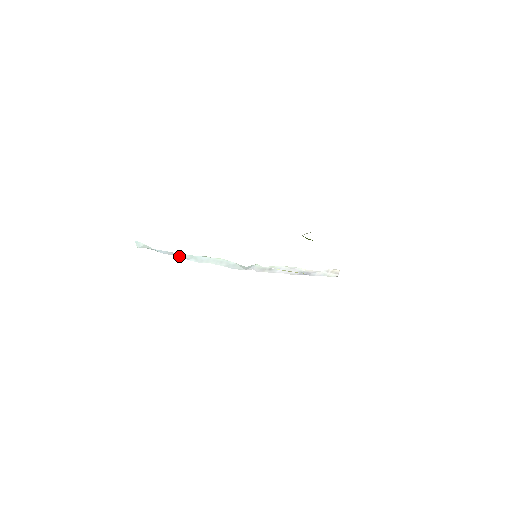
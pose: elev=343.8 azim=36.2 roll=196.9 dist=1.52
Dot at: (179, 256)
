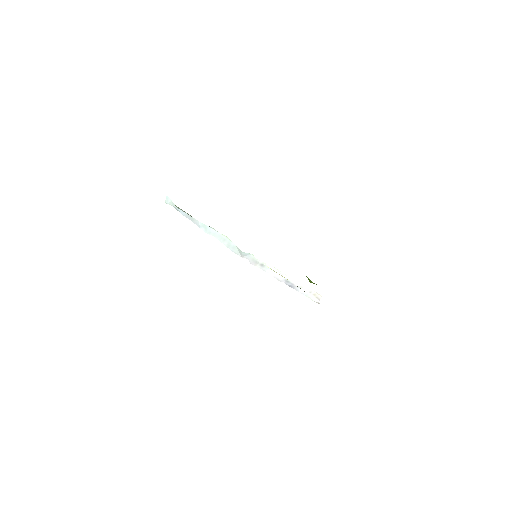
Dot at: (194, 221)
